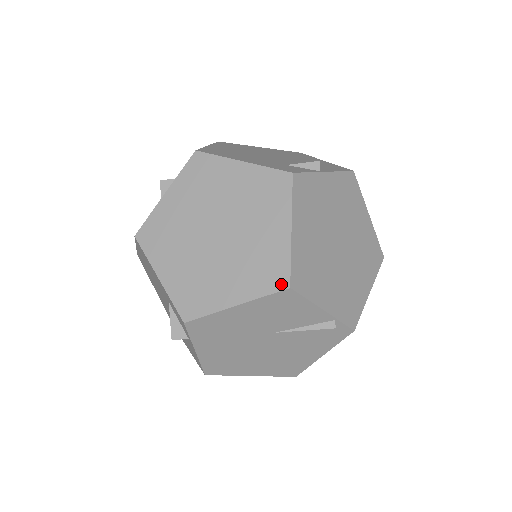
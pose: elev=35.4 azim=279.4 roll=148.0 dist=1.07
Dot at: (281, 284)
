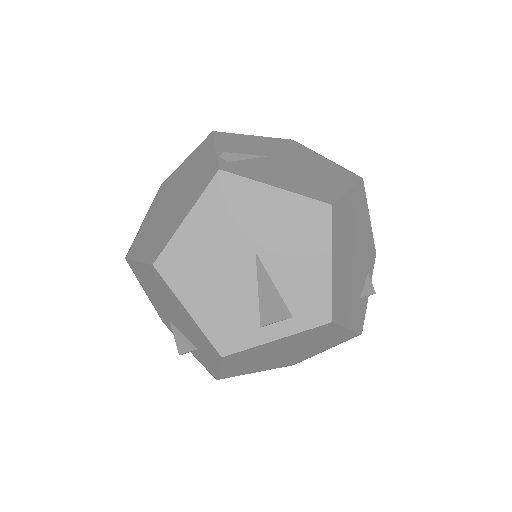
Dot at: occluded
